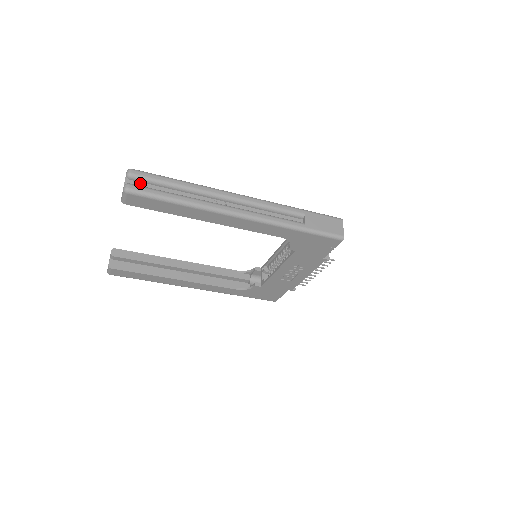
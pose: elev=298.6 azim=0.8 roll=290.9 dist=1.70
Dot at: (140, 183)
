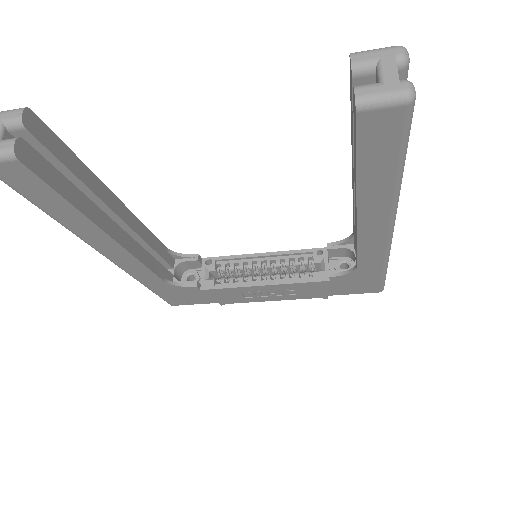
Dot at: occluded
